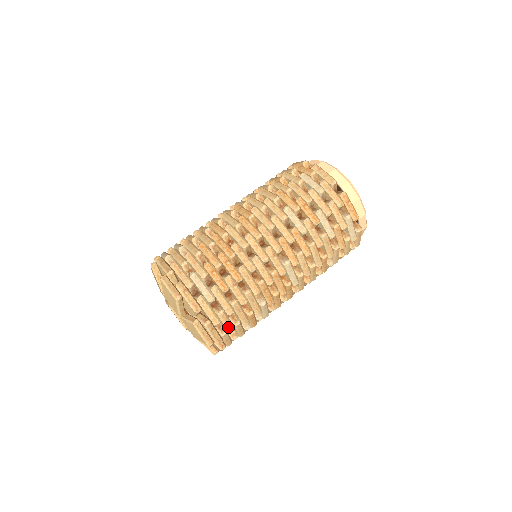
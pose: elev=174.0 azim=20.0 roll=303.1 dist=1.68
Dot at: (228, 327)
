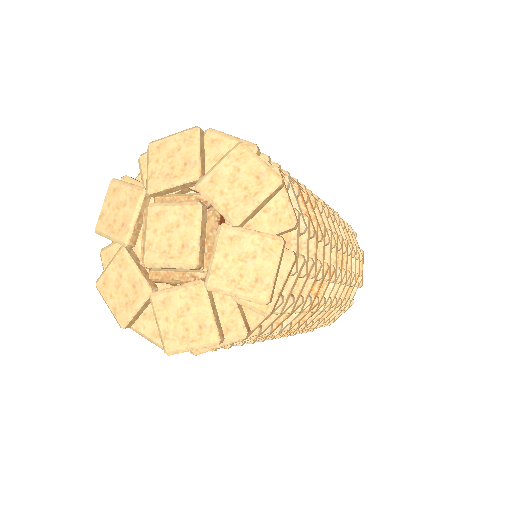
Dot at: (288, 294)
